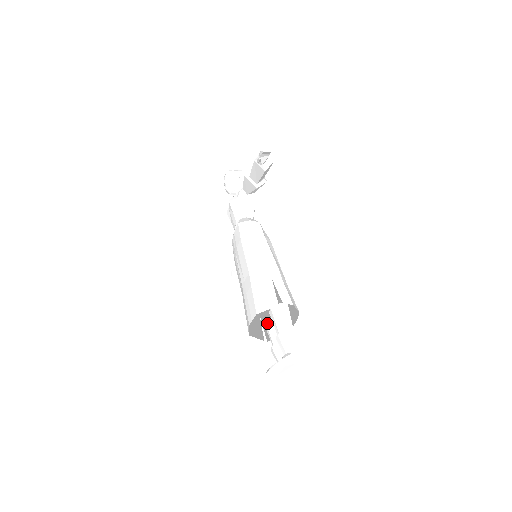
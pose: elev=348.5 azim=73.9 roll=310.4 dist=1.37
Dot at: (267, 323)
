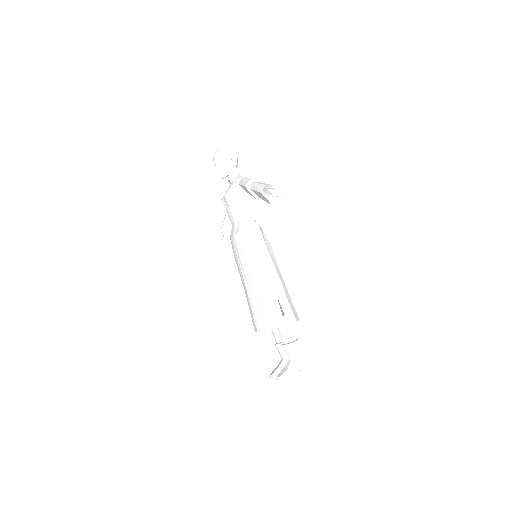
Dot at: occluded
